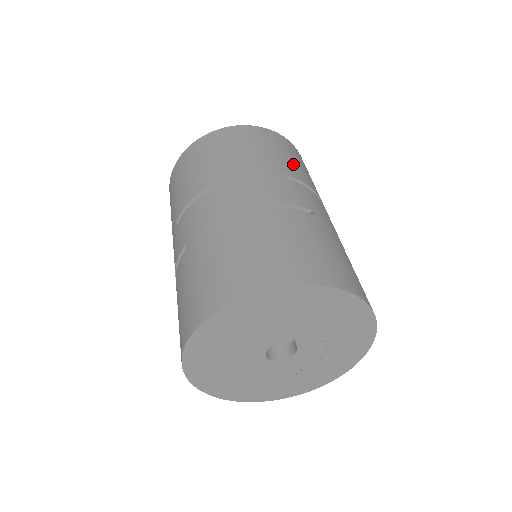
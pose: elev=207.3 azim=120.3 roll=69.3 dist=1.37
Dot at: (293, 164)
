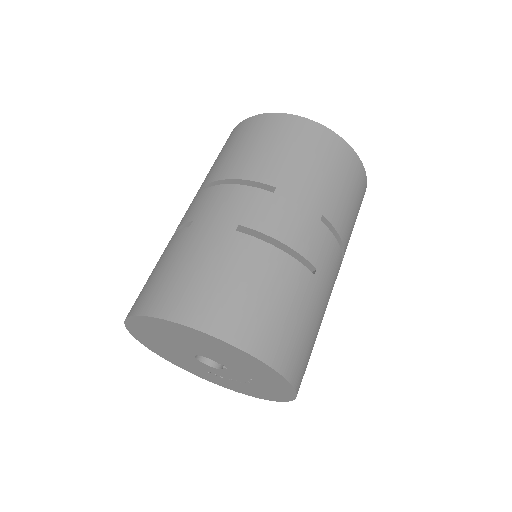
Dot at: (342, 203)
